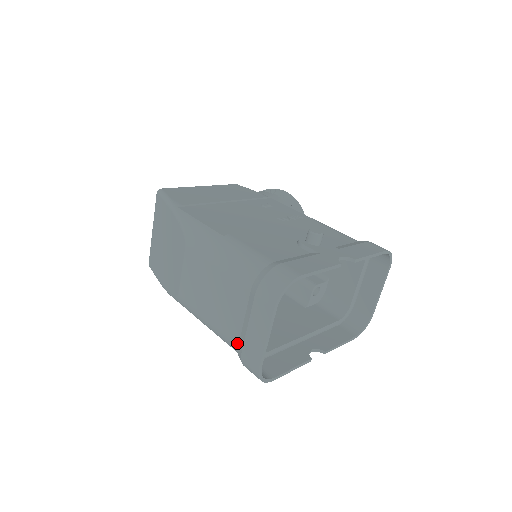
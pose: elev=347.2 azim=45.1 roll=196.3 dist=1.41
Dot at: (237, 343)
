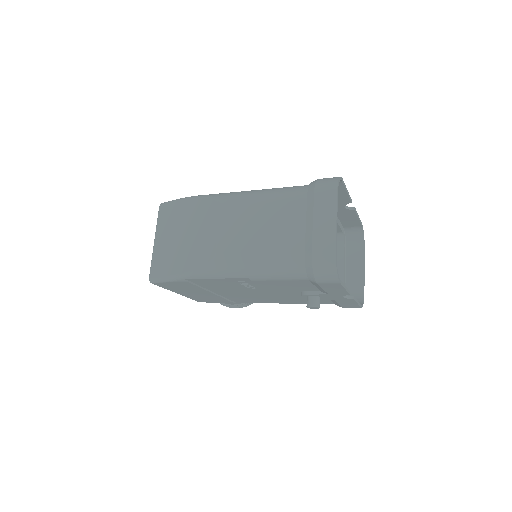
Dot at: (301, 251)
